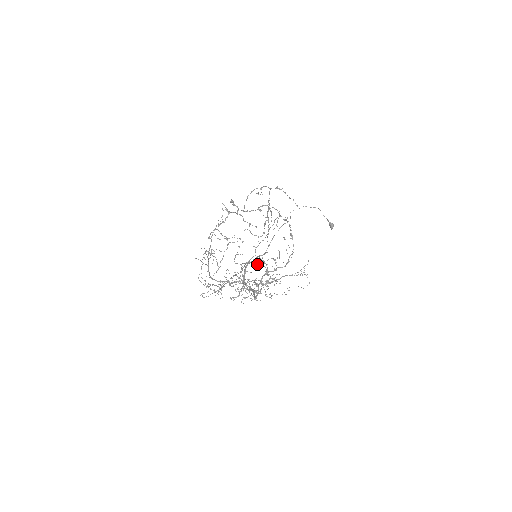
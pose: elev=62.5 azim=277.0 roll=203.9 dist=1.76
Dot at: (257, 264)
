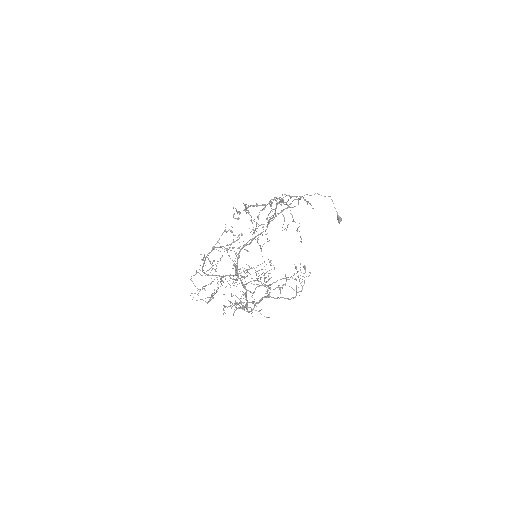
Dot at: (259, 281)
